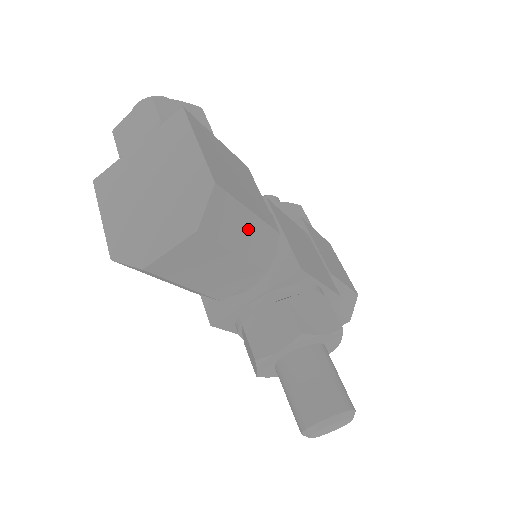
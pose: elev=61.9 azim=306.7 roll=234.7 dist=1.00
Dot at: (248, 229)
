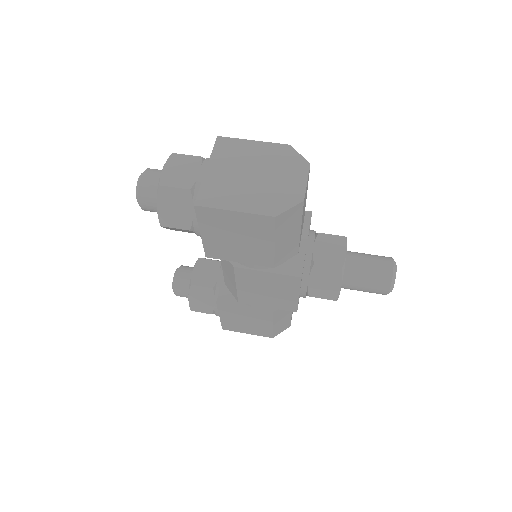
Dot at: occluded
